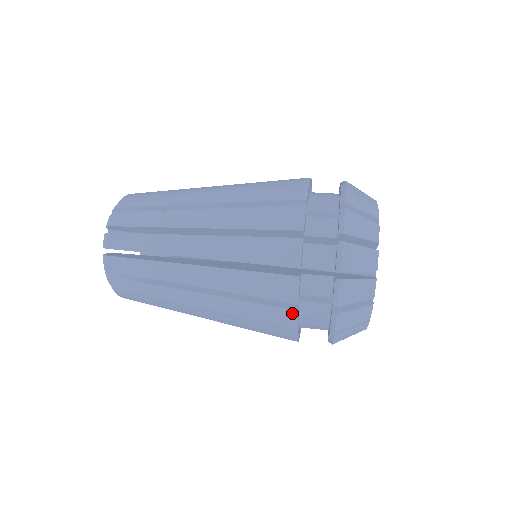
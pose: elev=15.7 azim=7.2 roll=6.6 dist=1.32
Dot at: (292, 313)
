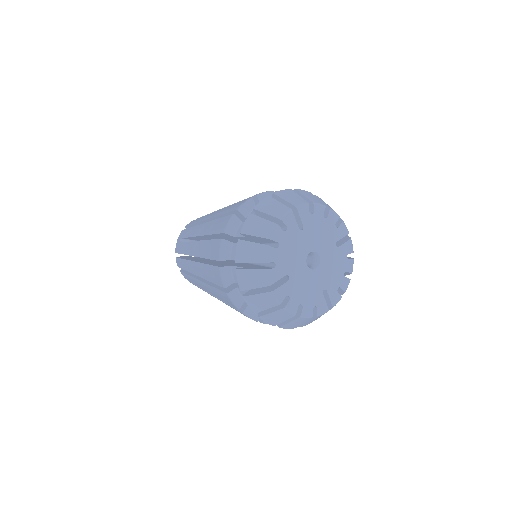
Dot at: (263, 323)
